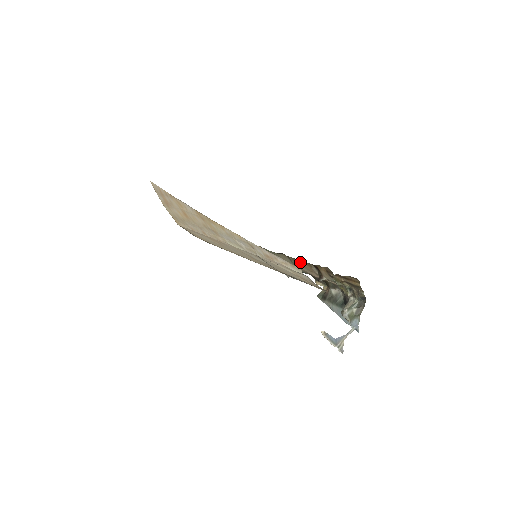
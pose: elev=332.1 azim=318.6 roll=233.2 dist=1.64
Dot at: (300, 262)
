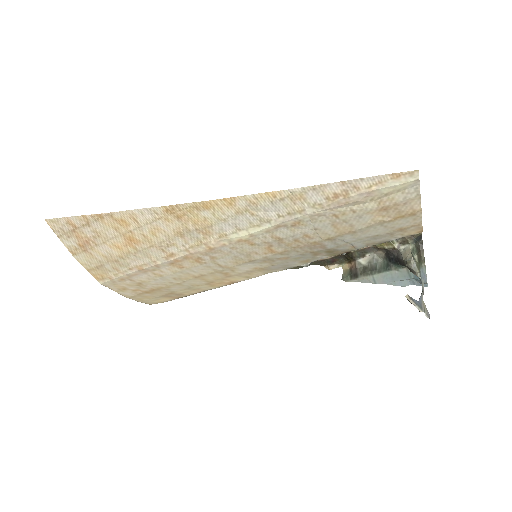
Dot at: occluded
